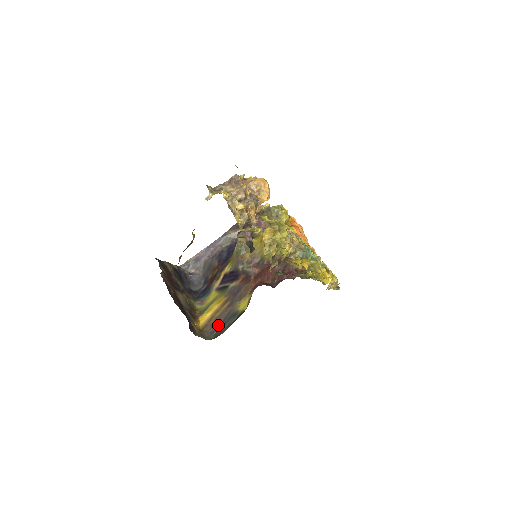
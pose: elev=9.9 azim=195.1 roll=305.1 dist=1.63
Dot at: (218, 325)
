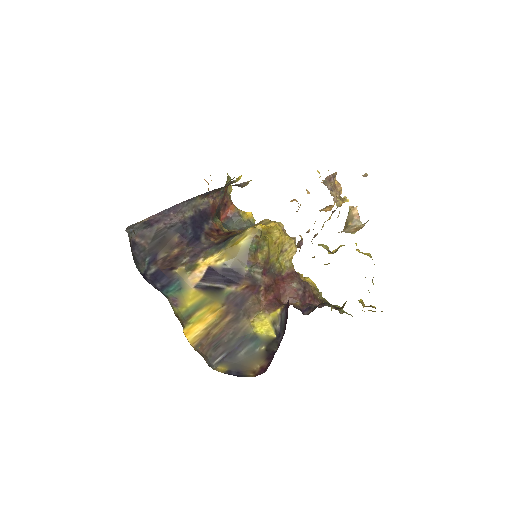
Dot at: (220, 347)
